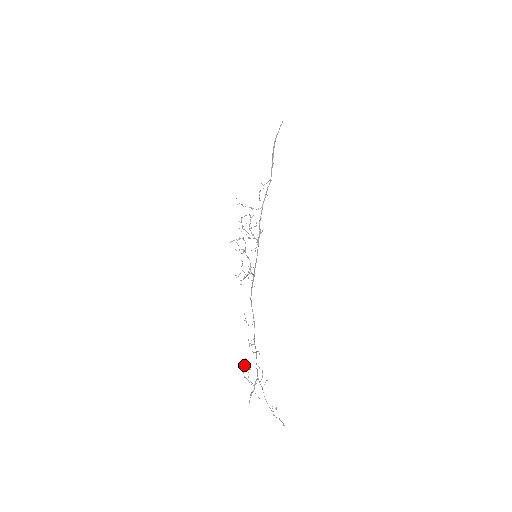
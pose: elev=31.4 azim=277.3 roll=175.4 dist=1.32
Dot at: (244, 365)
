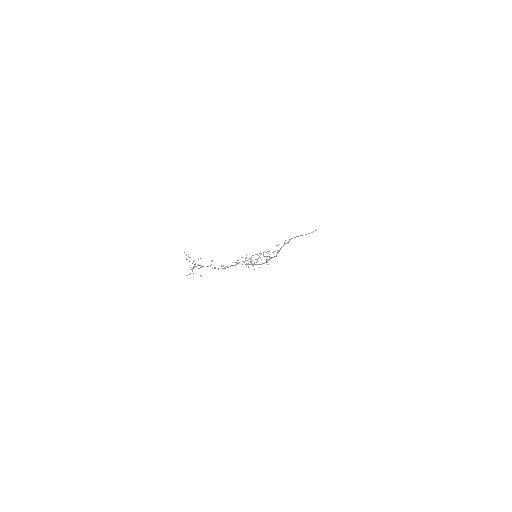
Dot at: occluded
